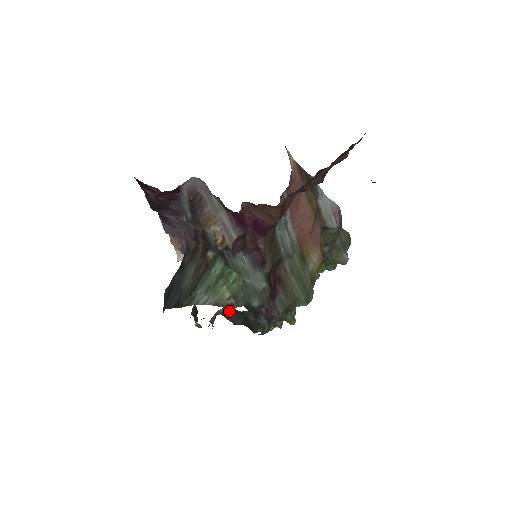
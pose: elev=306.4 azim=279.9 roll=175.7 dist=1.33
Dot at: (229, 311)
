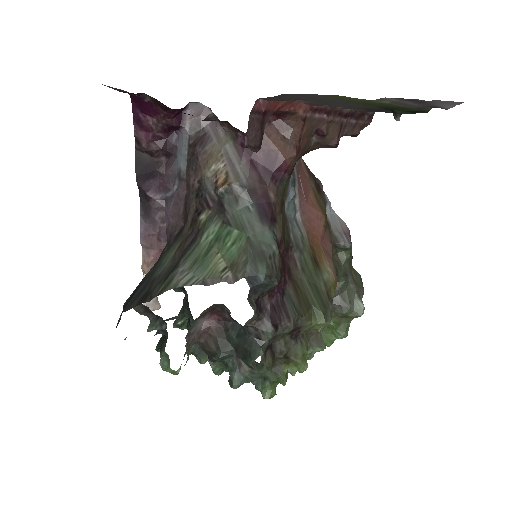
Dot at: (215, 328)
